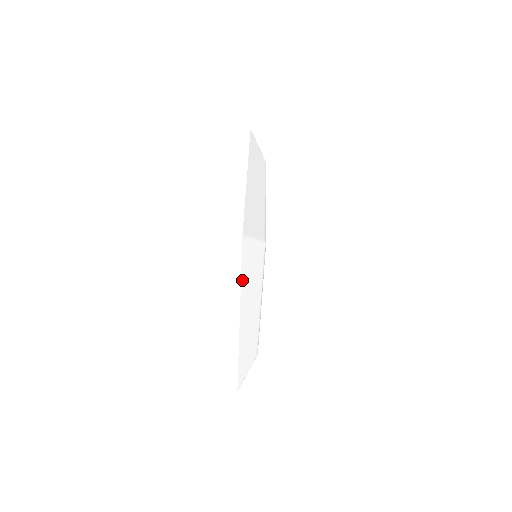
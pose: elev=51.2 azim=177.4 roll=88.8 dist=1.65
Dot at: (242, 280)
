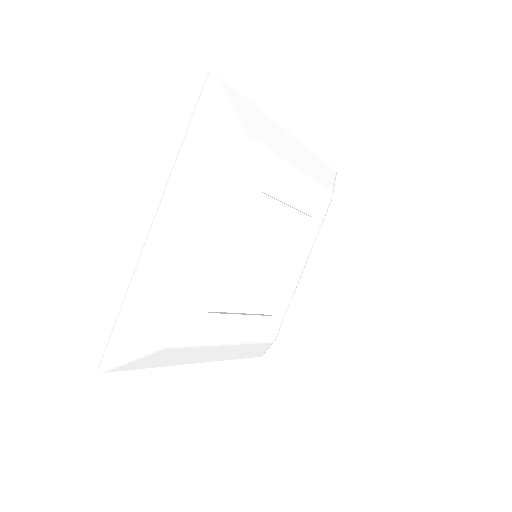
Dot at: (187, 141)
